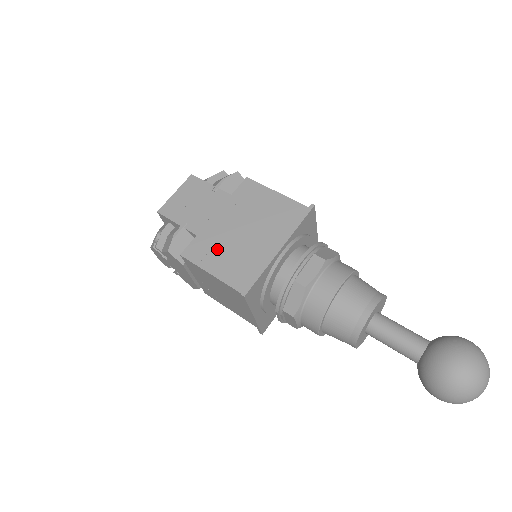
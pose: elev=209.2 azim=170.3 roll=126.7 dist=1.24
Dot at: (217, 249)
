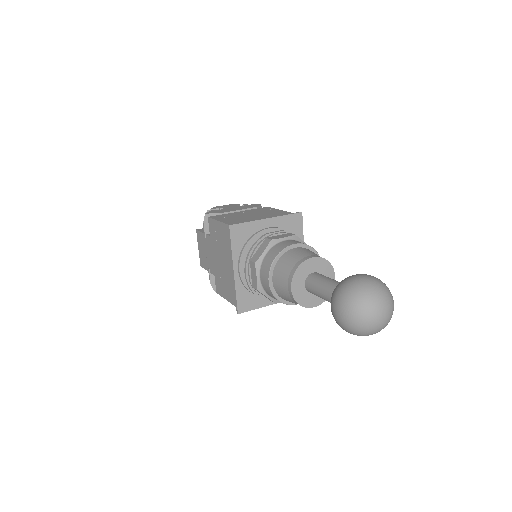
Dot at: (222, 282)
